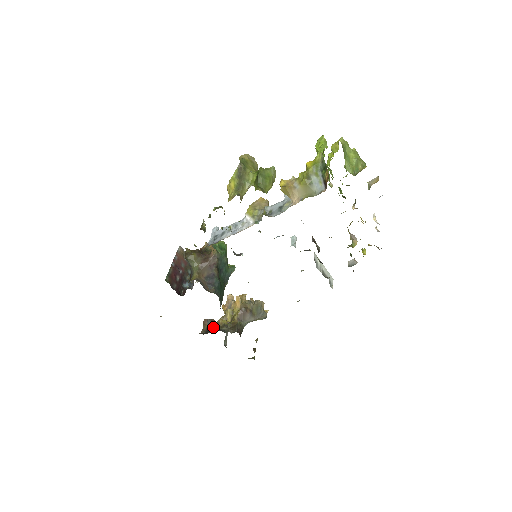
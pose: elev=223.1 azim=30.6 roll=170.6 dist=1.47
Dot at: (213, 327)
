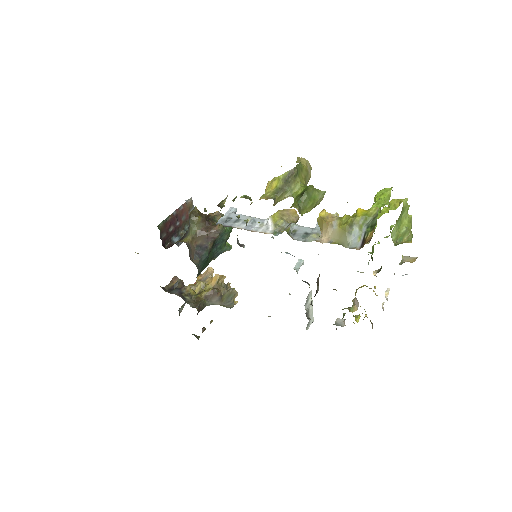
Dot at: (178, 290)
